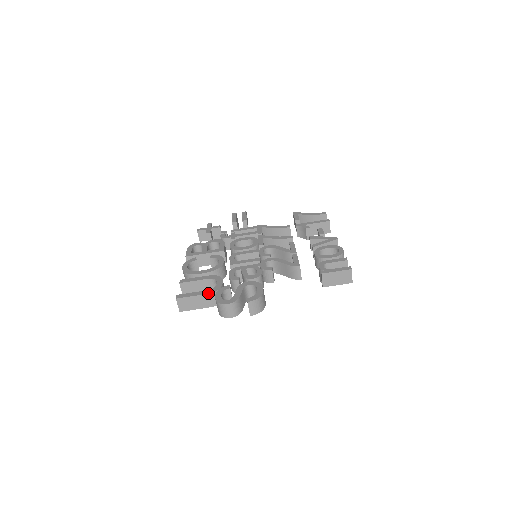
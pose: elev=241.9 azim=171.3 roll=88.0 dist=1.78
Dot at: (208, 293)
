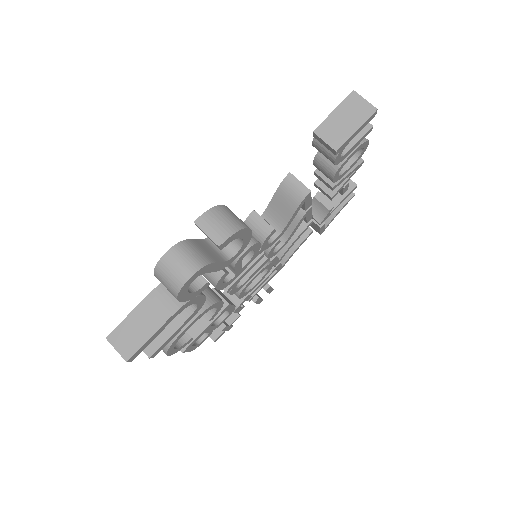
Dot at: (152, 290)
